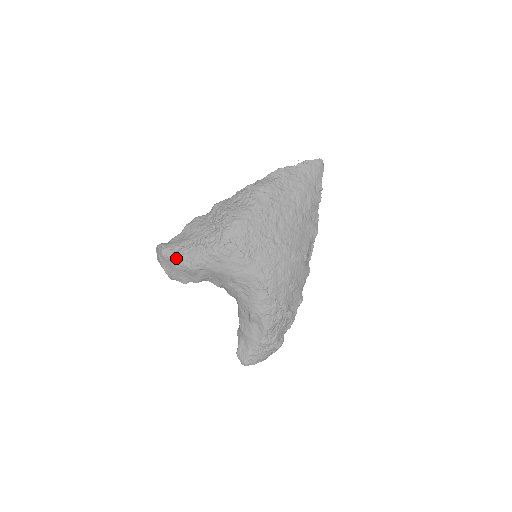
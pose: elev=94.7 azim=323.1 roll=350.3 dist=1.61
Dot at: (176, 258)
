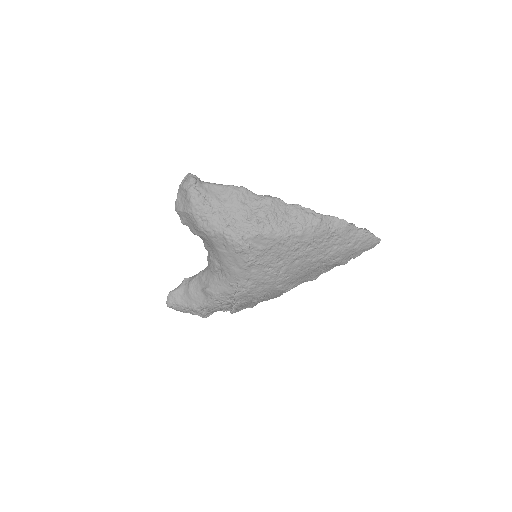
Dot at: (196, 208)
